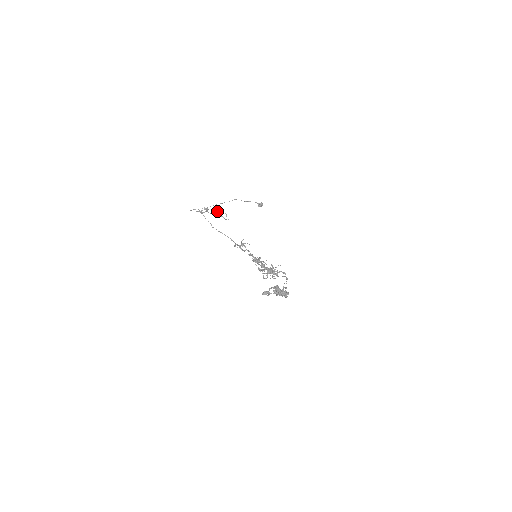
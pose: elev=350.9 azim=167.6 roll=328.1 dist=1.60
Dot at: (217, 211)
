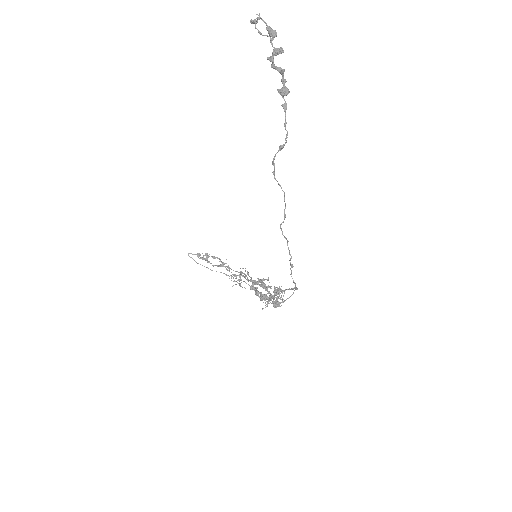
Dot at: (220, 259)
